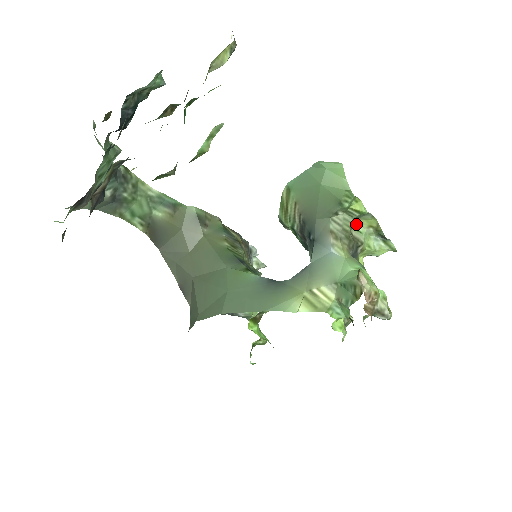
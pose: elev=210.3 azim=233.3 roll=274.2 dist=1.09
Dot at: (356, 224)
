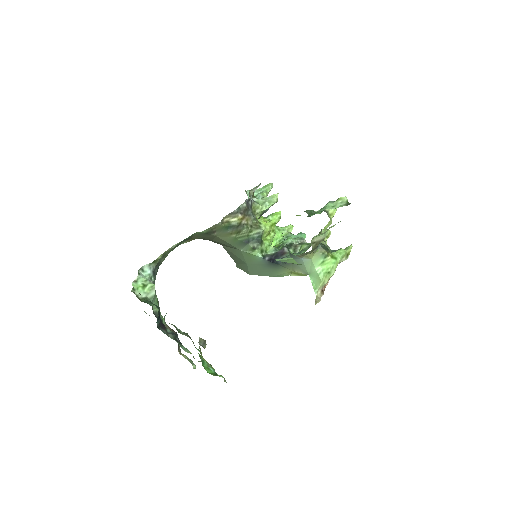
Dot at: (316, 235)
